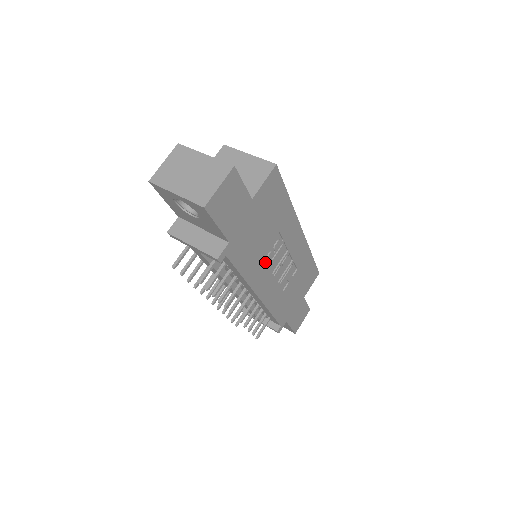
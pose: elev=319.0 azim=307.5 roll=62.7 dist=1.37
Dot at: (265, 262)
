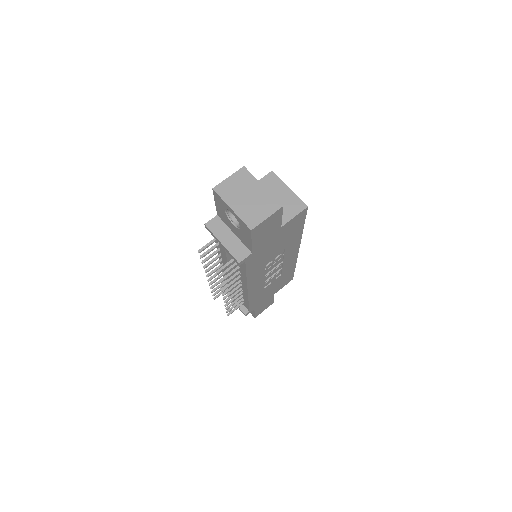
Dot at: (265, 267)
